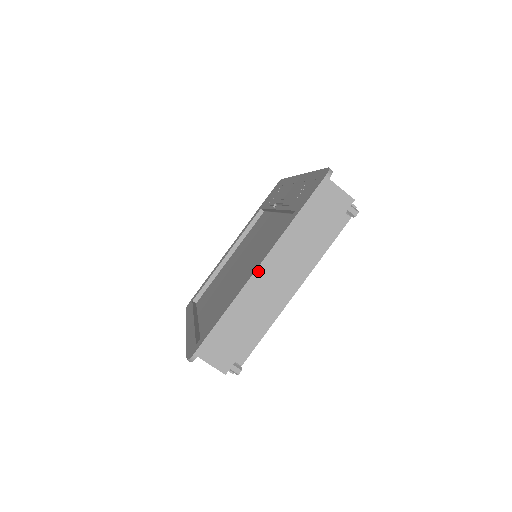
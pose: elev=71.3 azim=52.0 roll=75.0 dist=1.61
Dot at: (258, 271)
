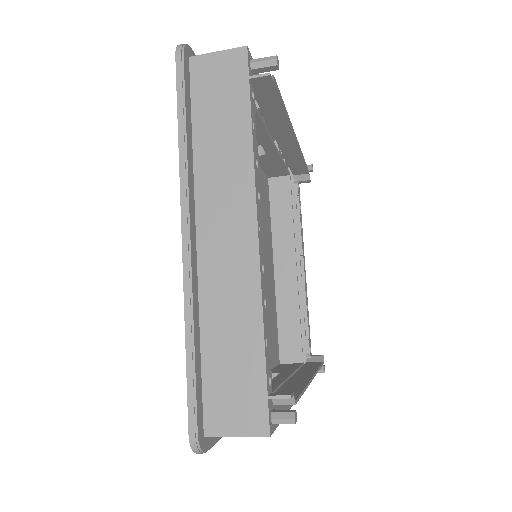
Dot at: occluded
